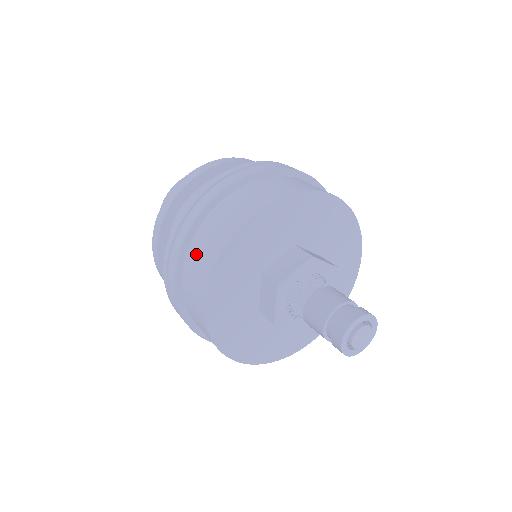
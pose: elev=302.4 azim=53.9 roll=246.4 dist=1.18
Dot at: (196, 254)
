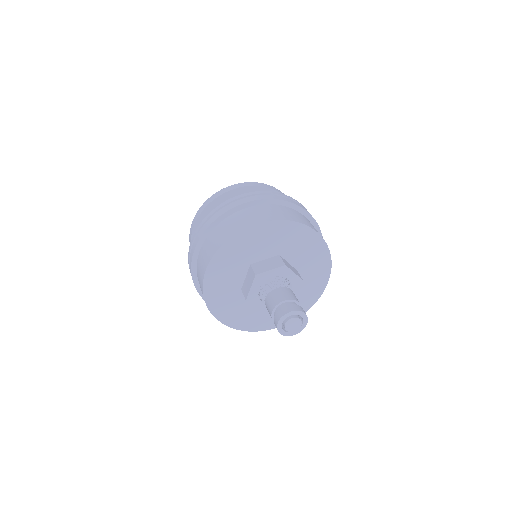
Dot at: occluded
